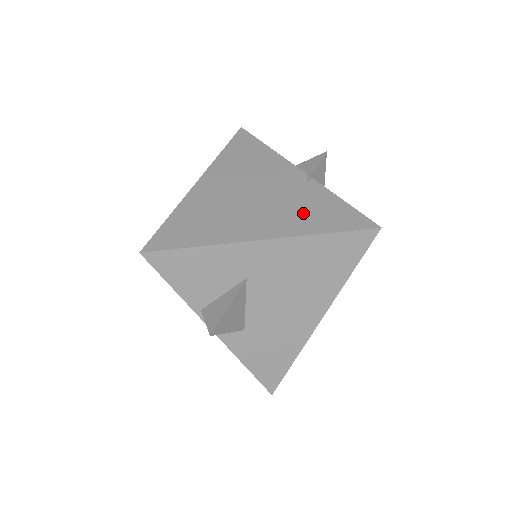
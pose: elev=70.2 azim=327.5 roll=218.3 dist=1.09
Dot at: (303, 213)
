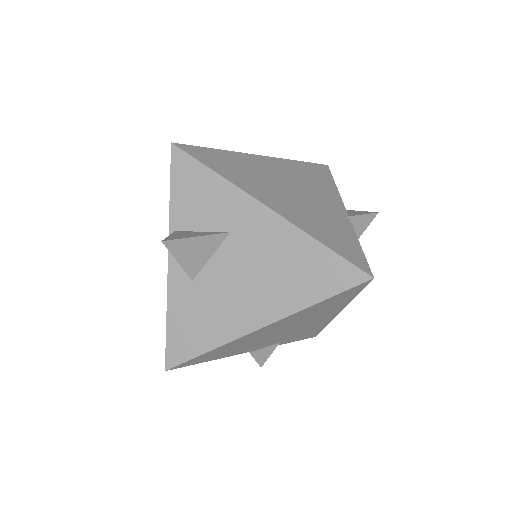
Dot at: (318, 223)
